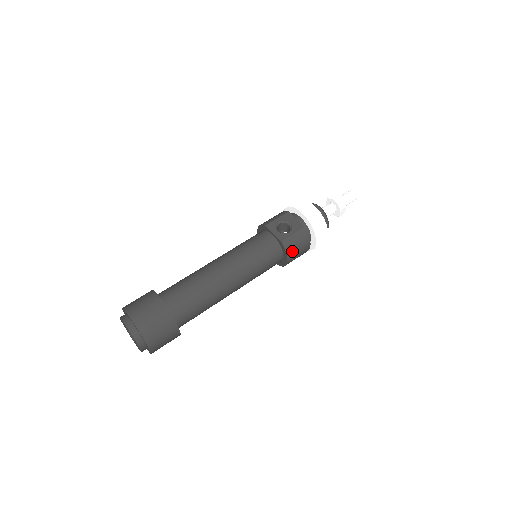
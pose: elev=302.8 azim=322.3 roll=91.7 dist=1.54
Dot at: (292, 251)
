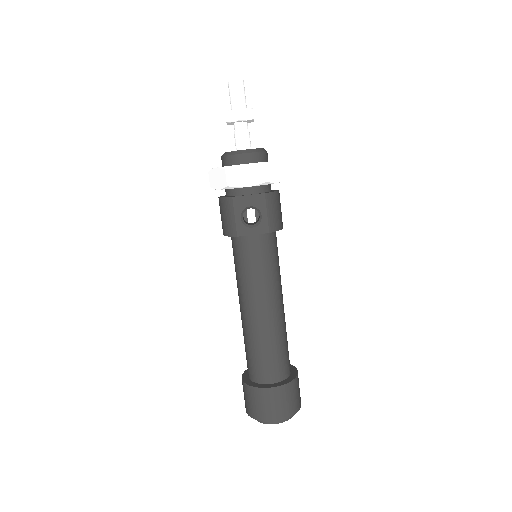
Dot at: (280, 221)
